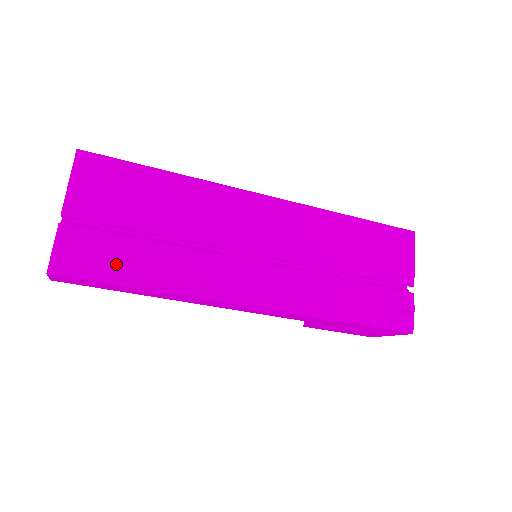
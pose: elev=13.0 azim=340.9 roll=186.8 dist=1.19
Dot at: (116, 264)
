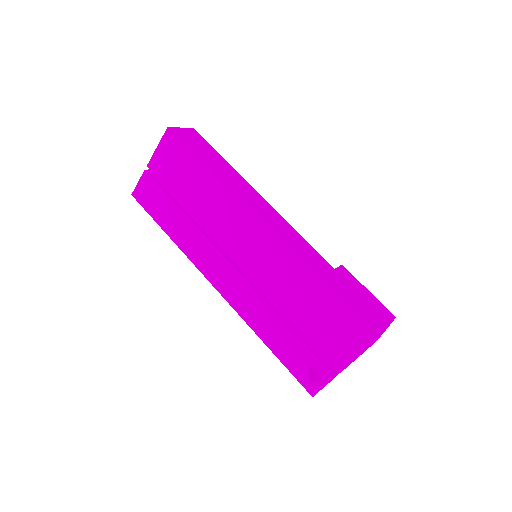
Dot at: (160, 211)
